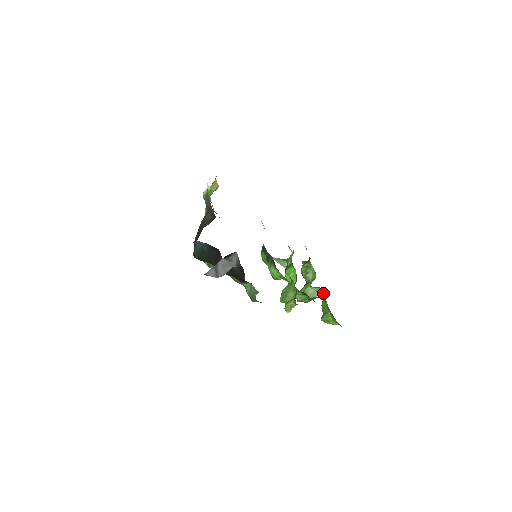
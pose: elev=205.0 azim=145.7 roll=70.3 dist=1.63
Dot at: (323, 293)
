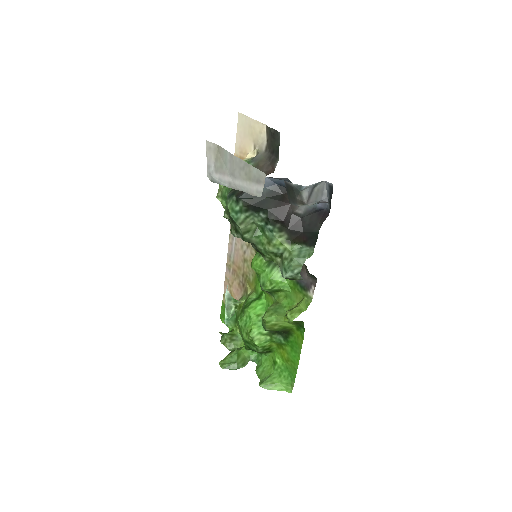
Dot at: (256, 360)
